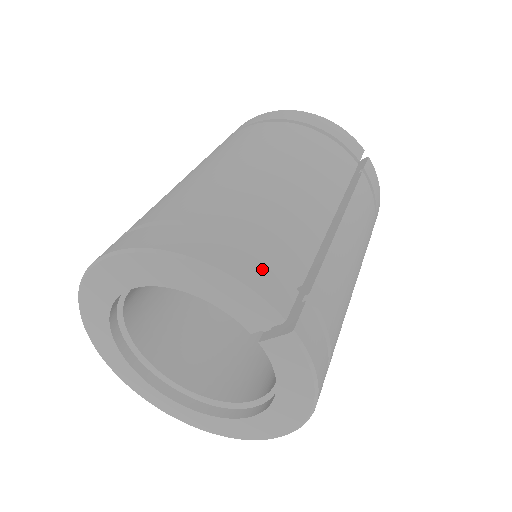
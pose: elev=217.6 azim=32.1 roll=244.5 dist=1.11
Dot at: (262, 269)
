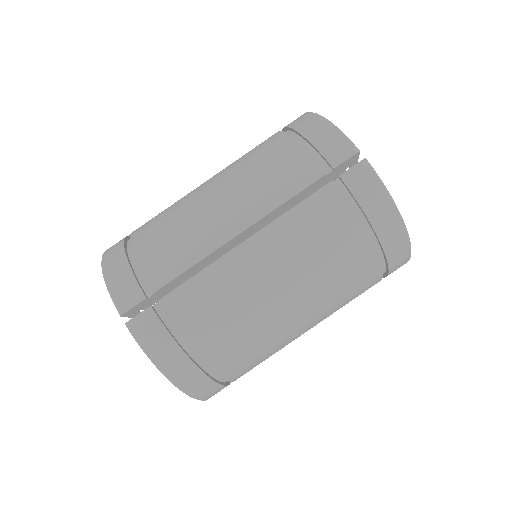
Dot at: (126, 277)
